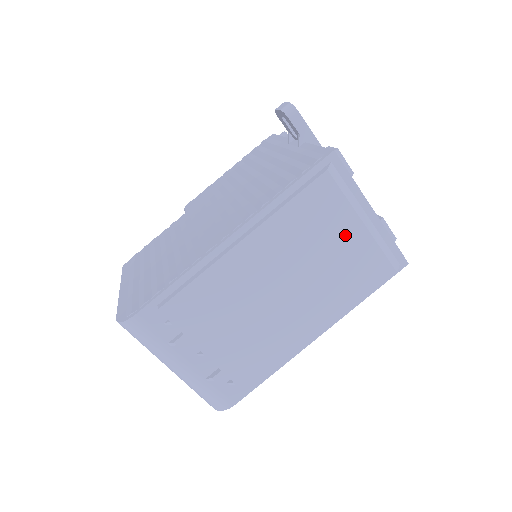
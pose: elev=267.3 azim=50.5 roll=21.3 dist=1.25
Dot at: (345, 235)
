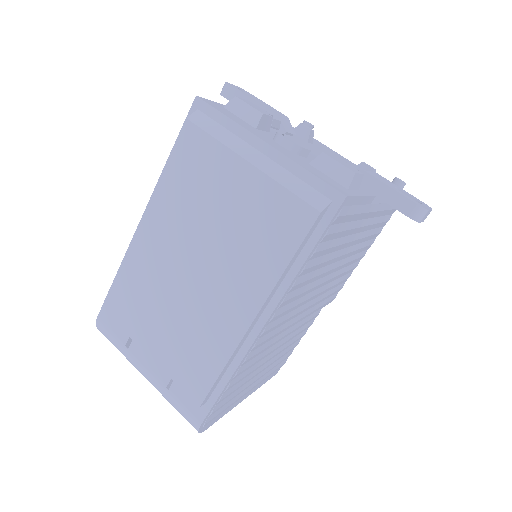
Dot at: (232, 183)
